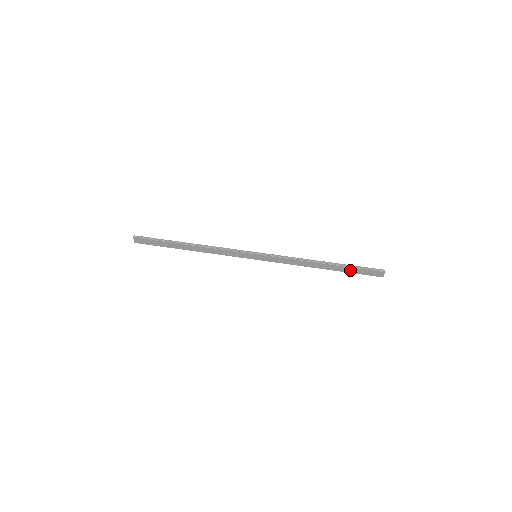
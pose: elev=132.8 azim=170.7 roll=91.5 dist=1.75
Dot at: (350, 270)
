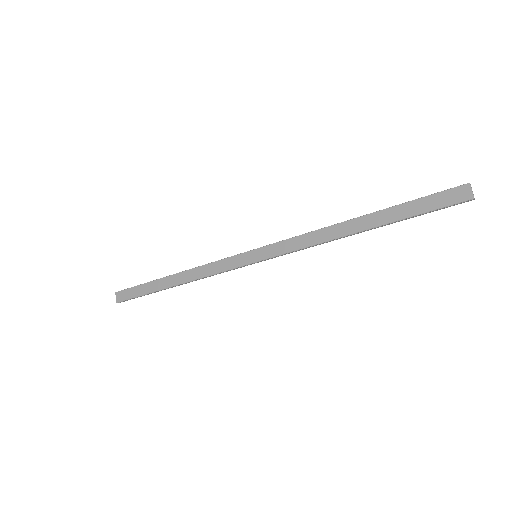
Dot at: (405, 211)
